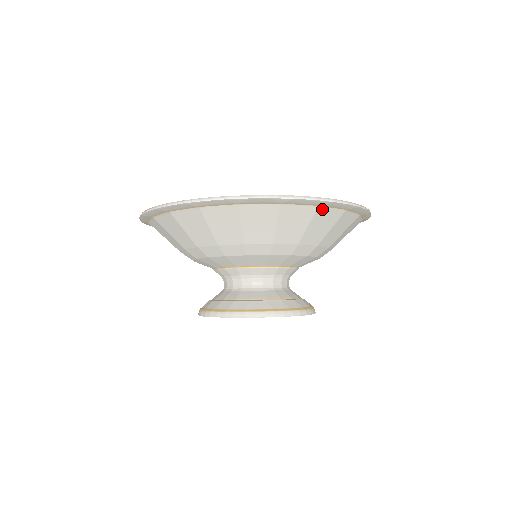
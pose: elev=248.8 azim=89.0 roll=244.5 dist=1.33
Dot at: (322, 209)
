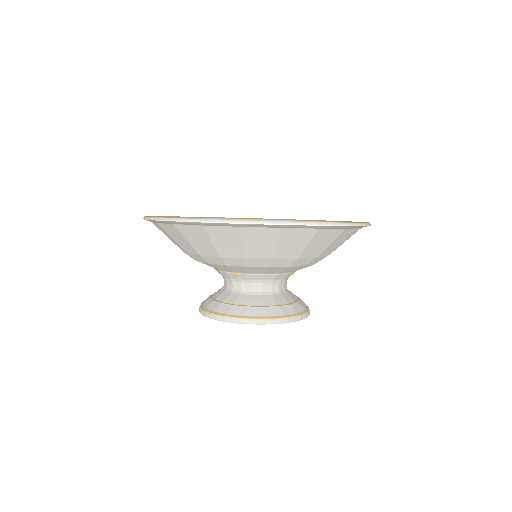
Dot at: (322, 230)
